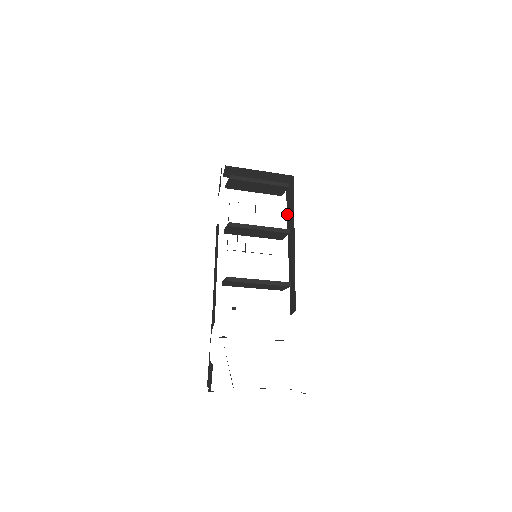
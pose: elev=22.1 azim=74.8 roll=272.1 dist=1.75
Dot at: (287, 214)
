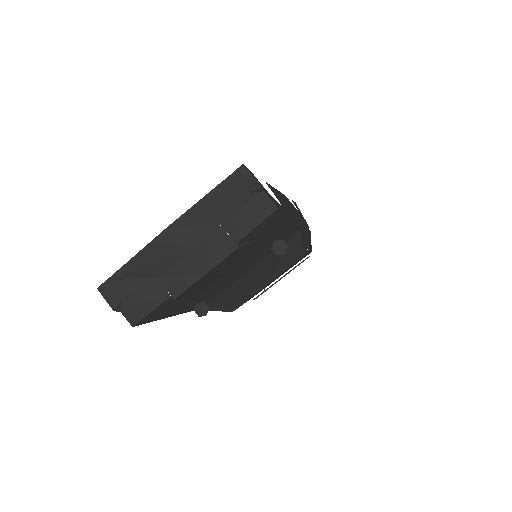
Dot at: occluded
